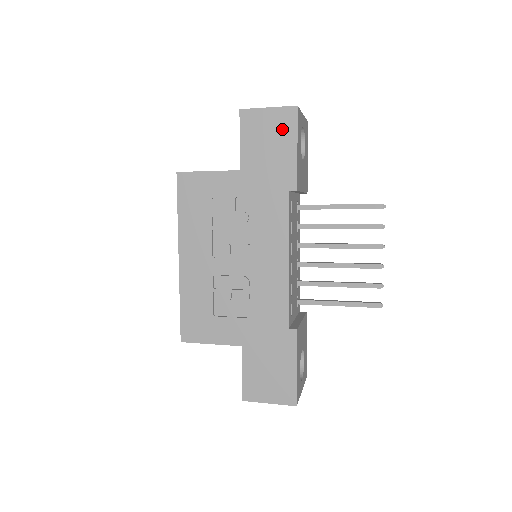
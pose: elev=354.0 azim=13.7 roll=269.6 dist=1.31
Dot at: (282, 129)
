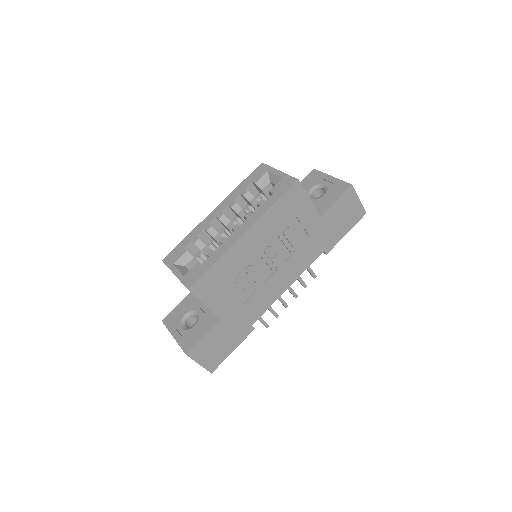
Dot at: (352, 217)
